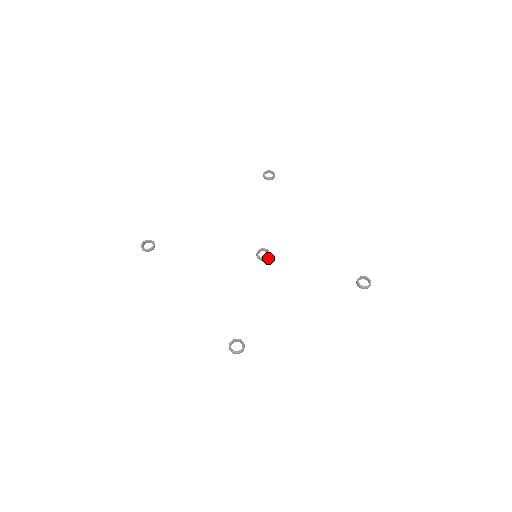
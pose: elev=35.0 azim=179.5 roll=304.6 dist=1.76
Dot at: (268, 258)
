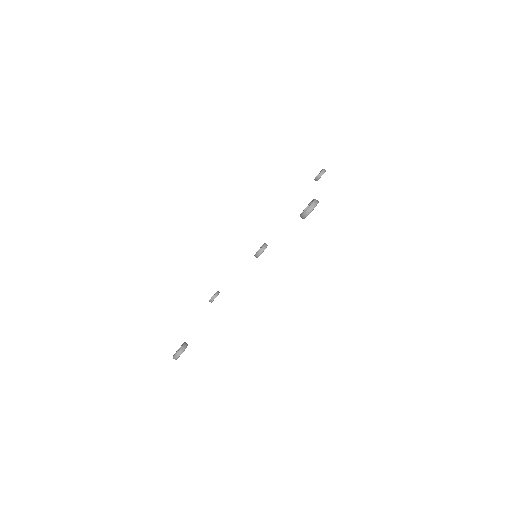
Dot at: (262, 251)
